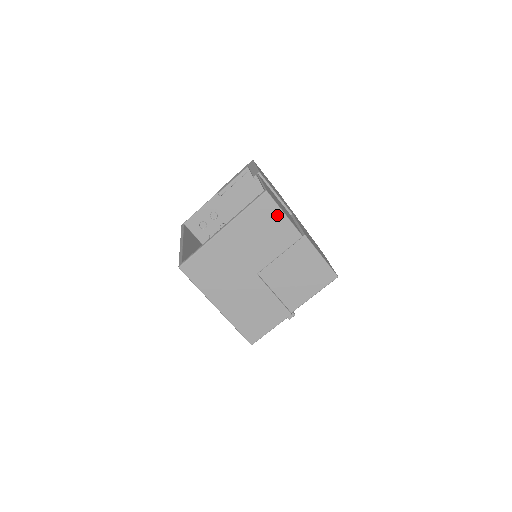
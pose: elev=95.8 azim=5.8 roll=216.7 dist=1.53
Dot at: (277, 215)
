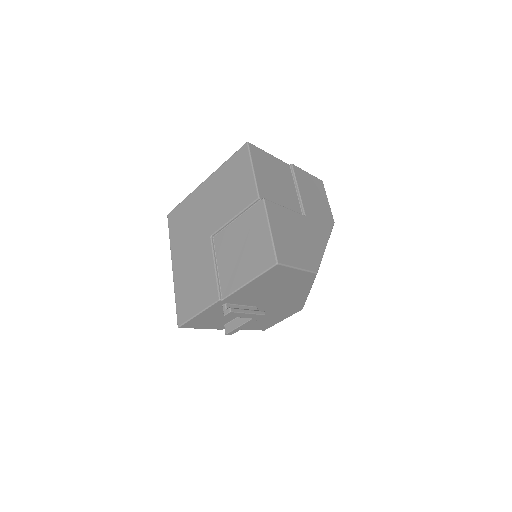
Dot at: (247, 169)
